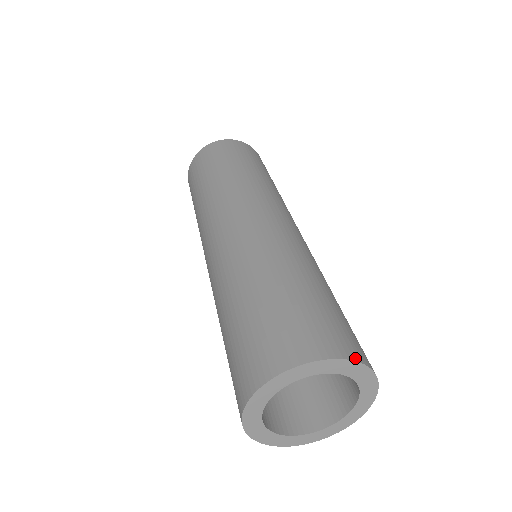
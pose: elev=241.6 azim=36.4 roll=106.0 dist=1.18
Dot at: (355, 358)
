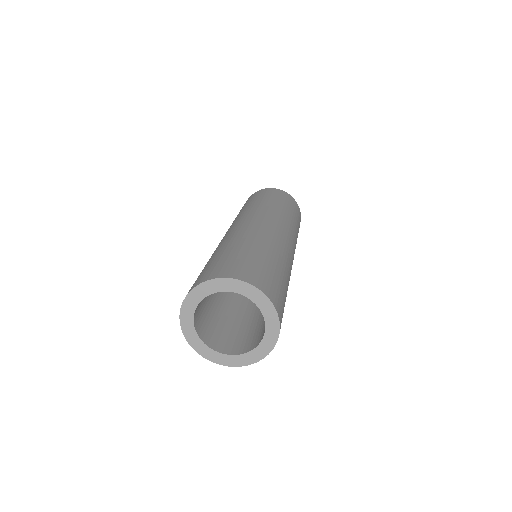
Dot at: (218, 277)
